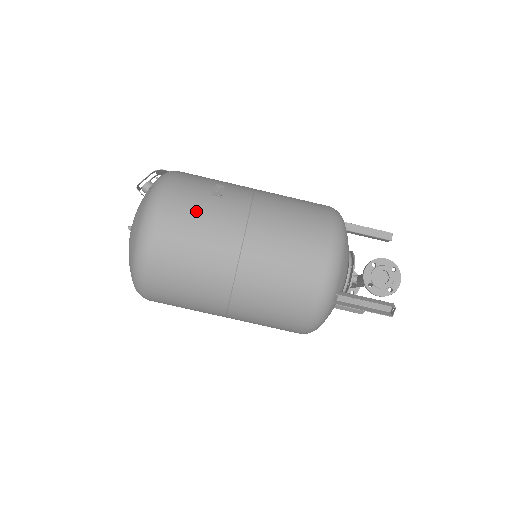
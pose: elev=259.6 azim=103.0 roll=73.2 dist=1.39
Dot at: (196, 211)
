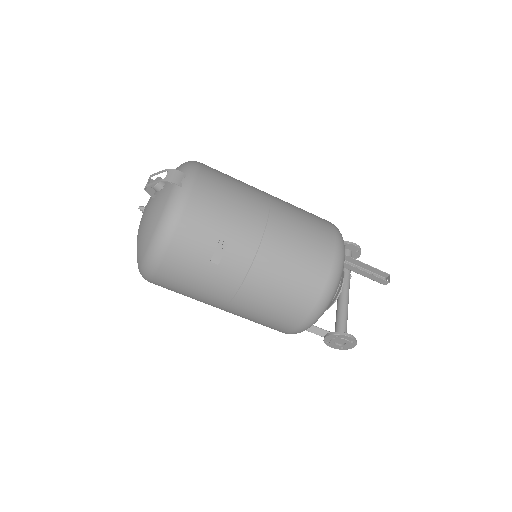
Dot at: (192, 274)
